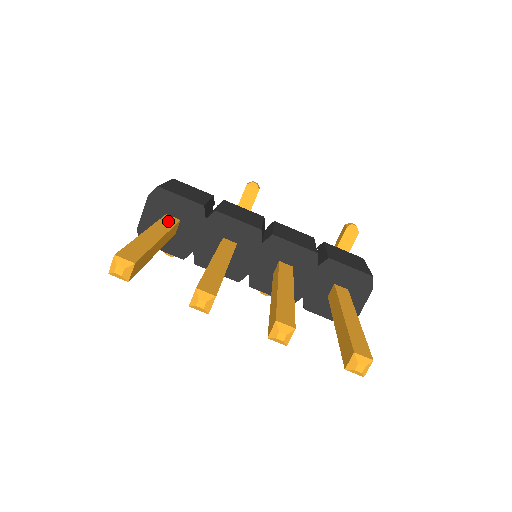
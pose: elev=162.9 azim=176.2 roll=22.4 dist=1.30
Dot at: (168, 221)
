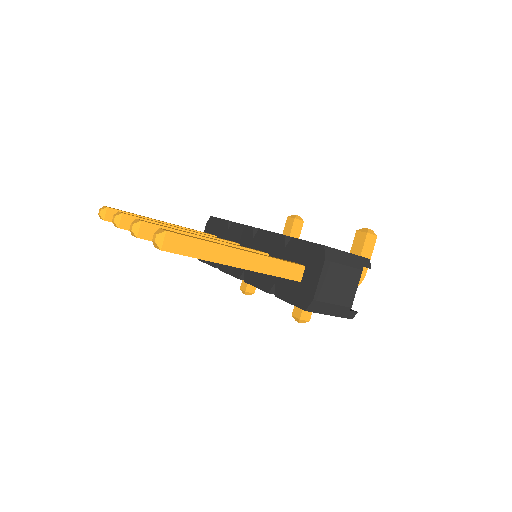
Dot at: (200, 231)
